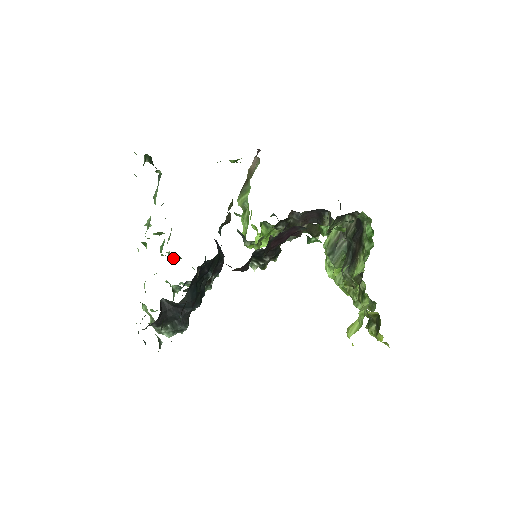
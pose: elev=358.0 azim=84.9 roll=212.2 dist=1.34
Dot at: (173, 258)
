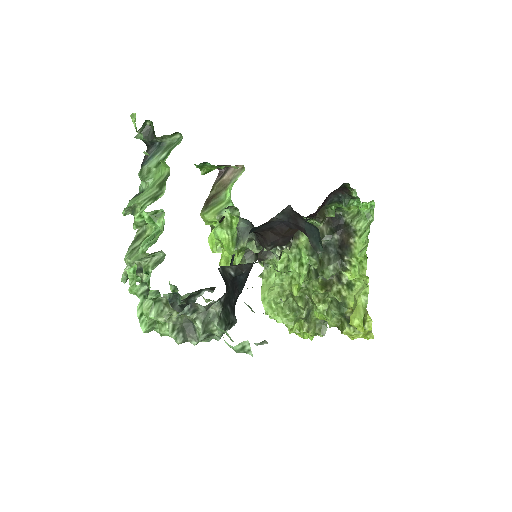
Dot at: (163, 257)
